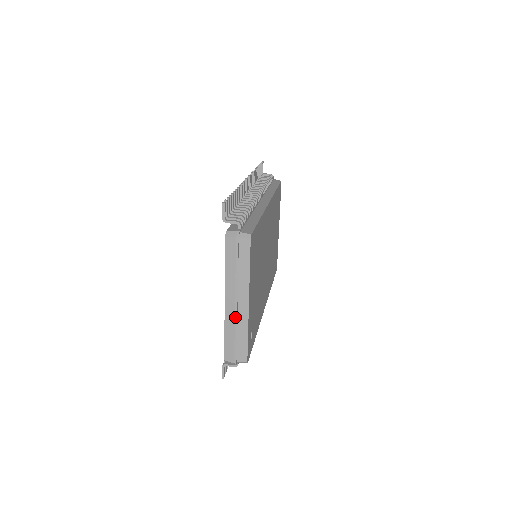
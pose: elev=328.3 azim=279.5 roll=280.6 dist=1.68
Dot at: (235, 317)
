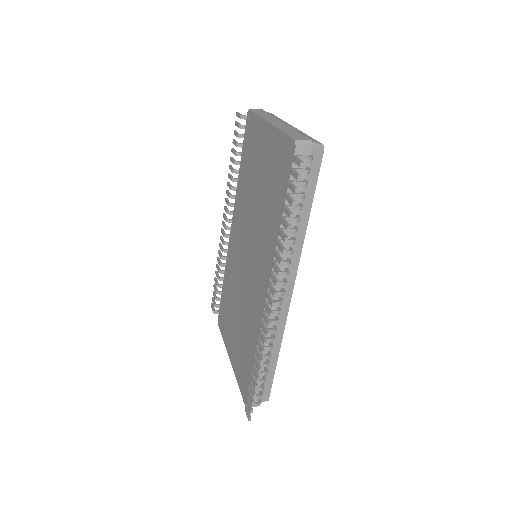
Dot at: (286, 125)
